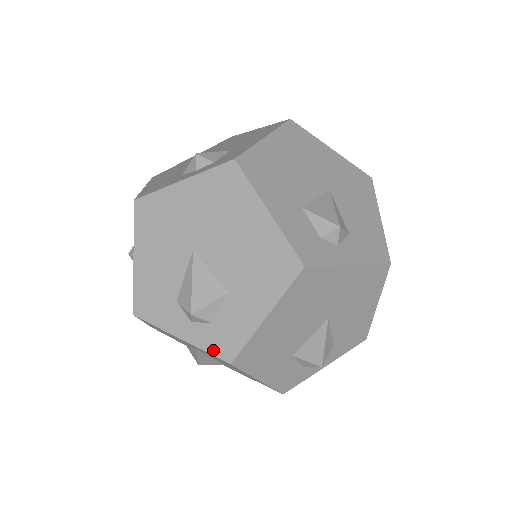
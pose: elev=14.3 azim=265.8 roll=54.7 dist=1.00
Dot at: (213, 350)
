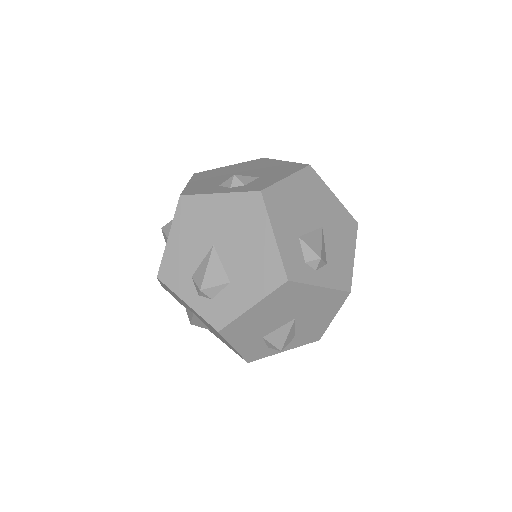
Dot at: (247, 190)
